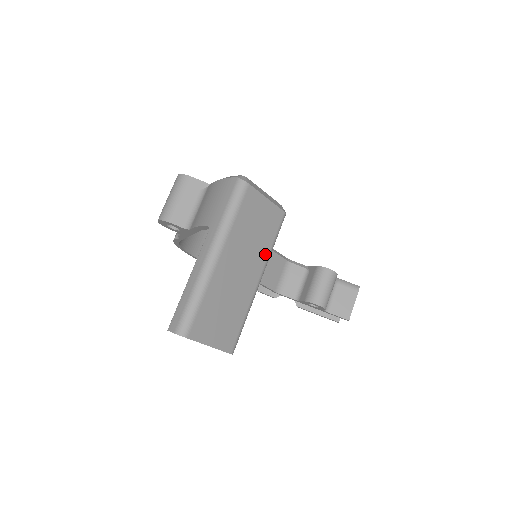
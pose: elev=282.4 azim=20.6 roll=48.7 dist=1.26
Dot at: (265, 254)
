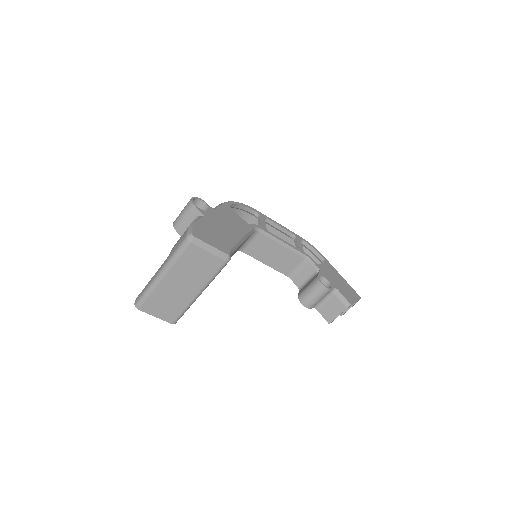
Dot at: (204, 281)
